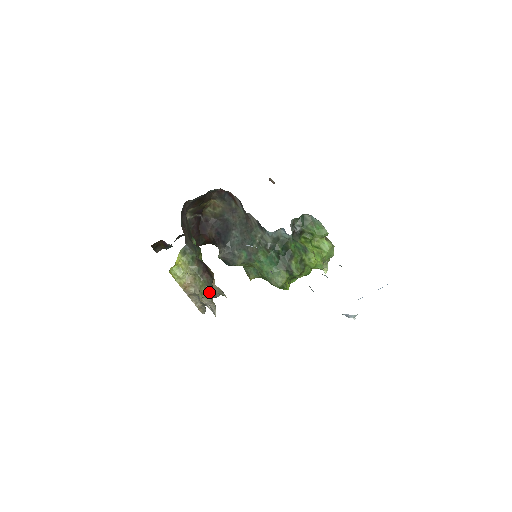
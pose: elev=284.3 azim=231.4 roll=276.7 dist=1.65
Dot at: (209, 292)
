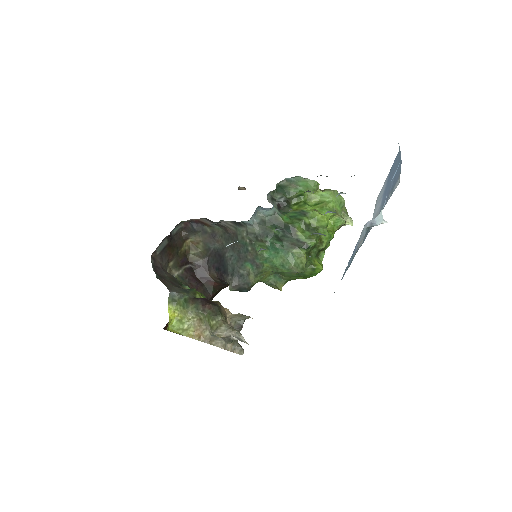
Dot at: (219, 321)
